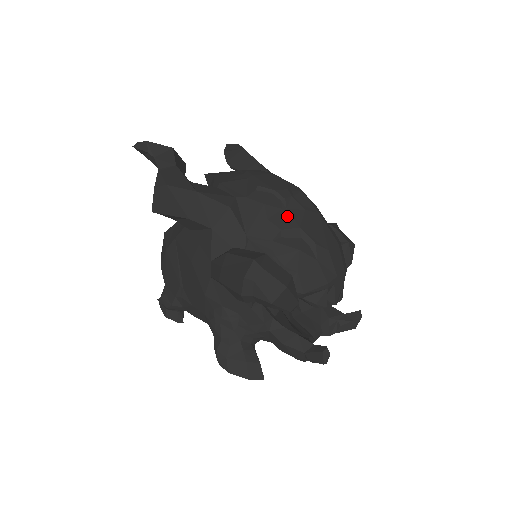
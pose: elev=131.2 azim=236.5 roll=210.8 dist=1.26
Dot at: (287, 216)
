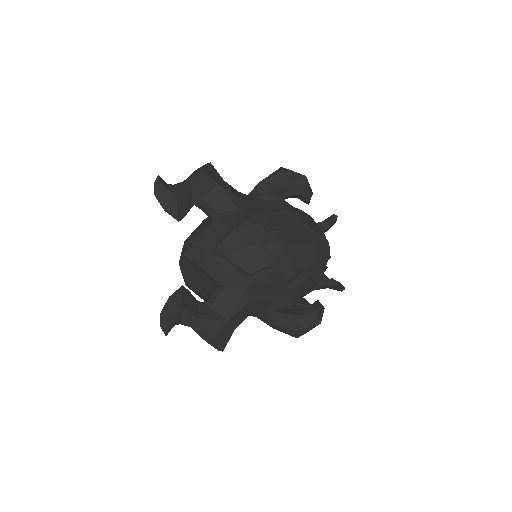
Dot at: (283, 273)
